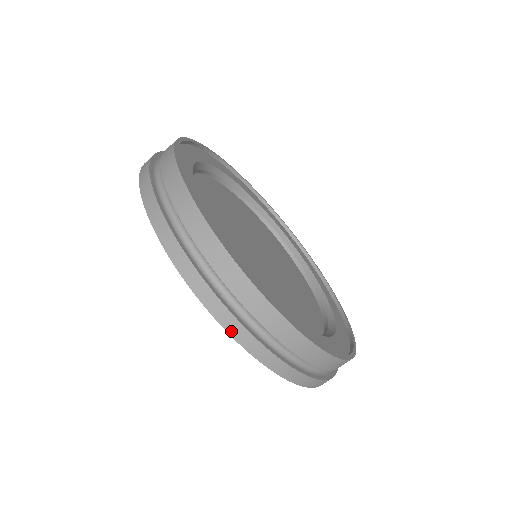
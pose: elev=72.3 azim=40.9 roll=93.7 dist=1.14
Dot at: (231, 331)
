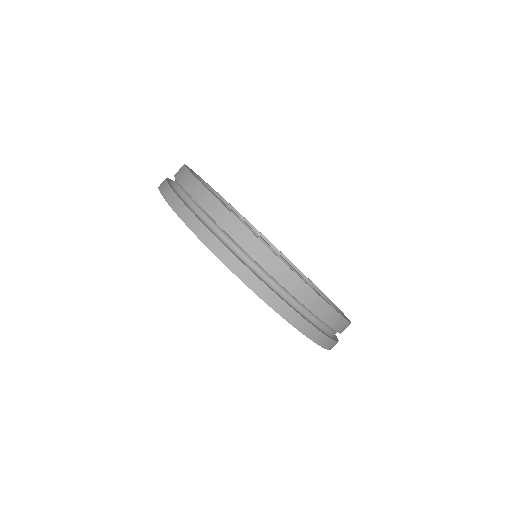
Dot at: (306, 333)
